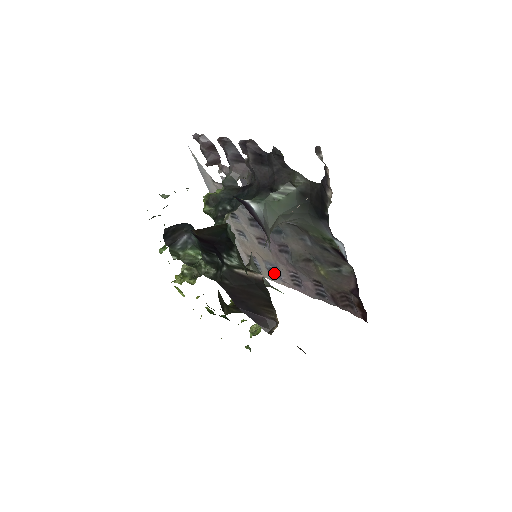
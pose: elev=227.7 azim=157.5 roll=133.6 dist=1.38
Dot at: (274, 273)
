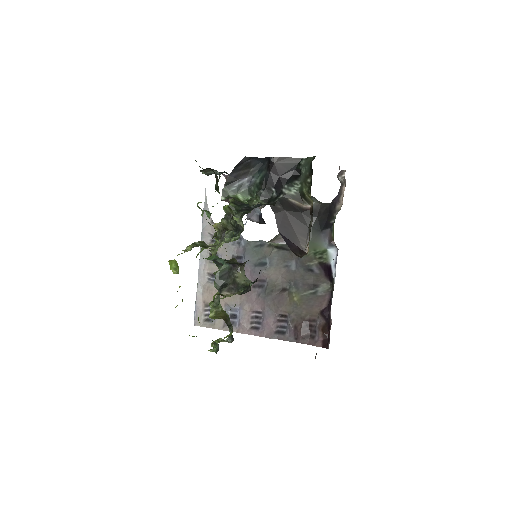
Dot at: (231, 320)
